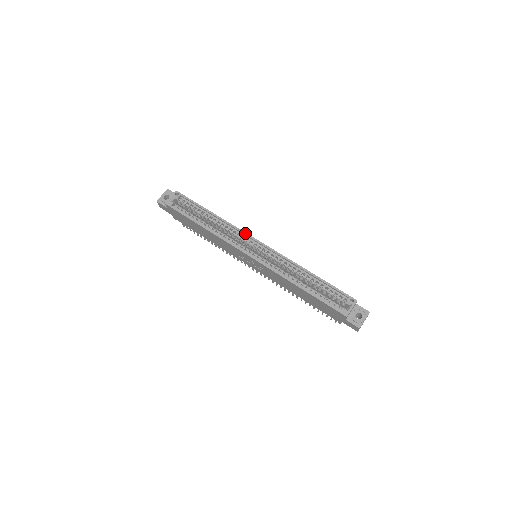
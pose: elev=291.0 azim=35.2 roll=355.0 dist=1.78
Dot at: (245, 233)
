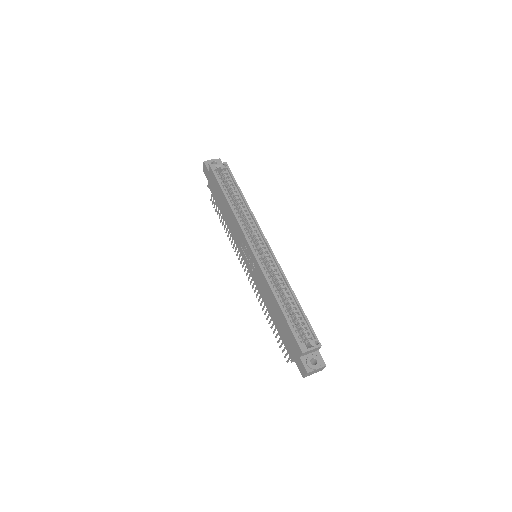
Dot at: (260, 229)
